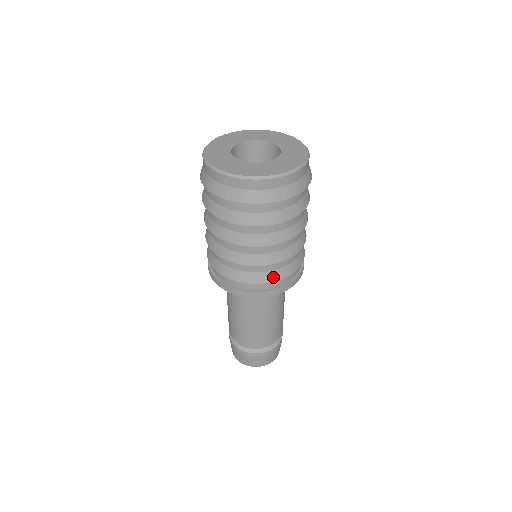
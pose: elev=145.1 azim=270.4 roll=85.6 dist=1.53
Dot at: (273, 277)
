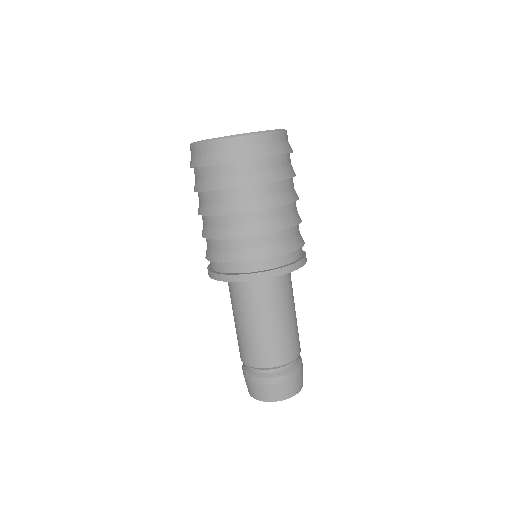
Dot at: (259, 255)
